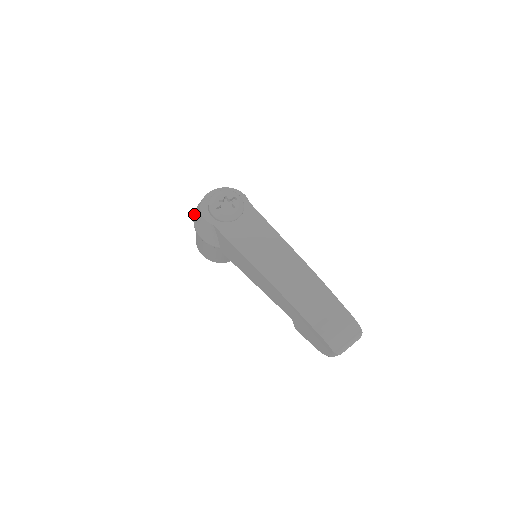
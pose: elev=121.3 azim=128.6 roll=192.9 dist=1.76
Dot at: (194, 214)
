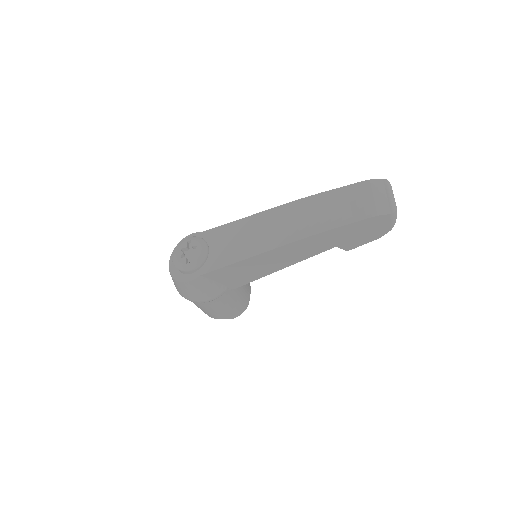
Dot at: (181, 295)
